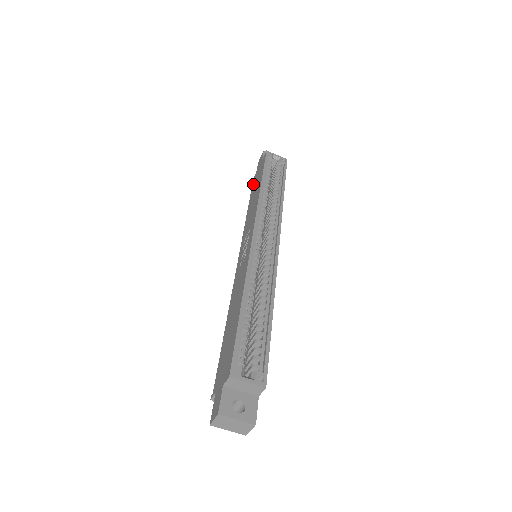
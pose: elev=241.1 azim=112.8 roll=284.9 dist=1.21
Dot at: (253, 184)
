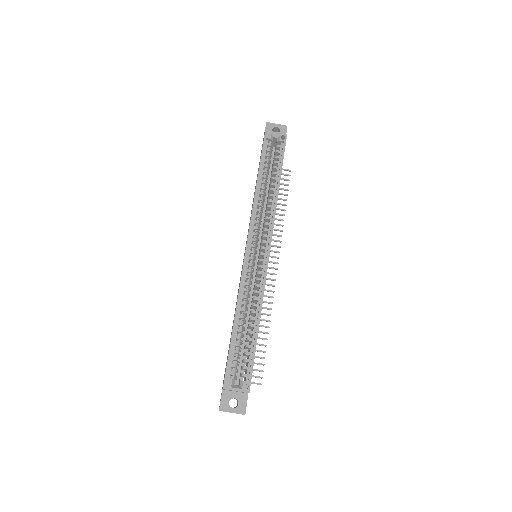
Dot at: (259, 162)
